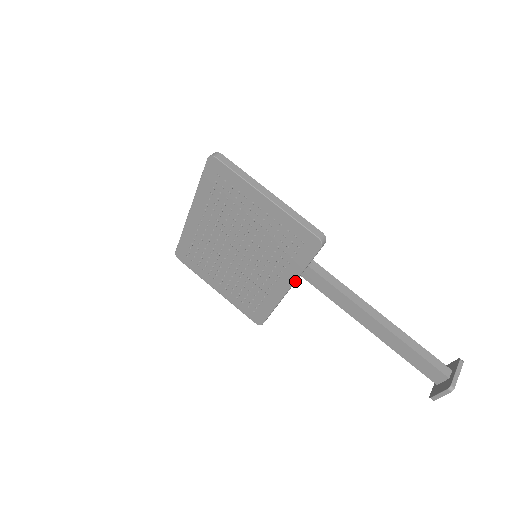
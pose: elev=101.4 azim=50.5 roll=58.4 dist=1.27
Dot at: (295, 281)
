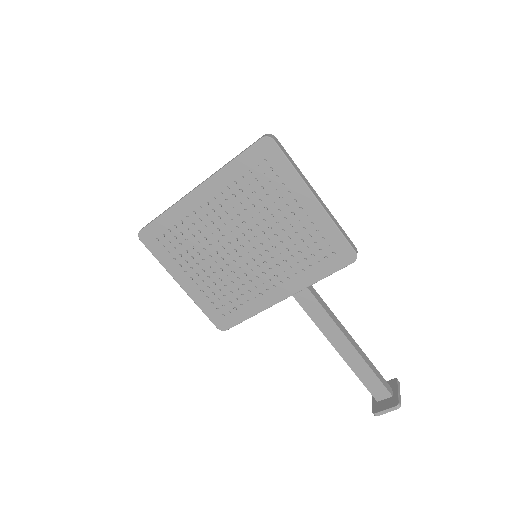
Dot at: (300, 290)
